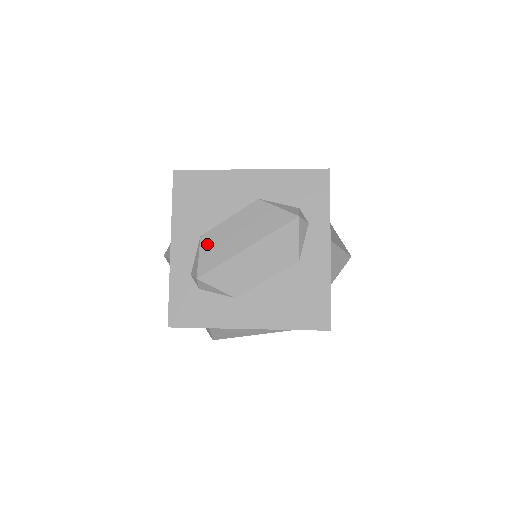
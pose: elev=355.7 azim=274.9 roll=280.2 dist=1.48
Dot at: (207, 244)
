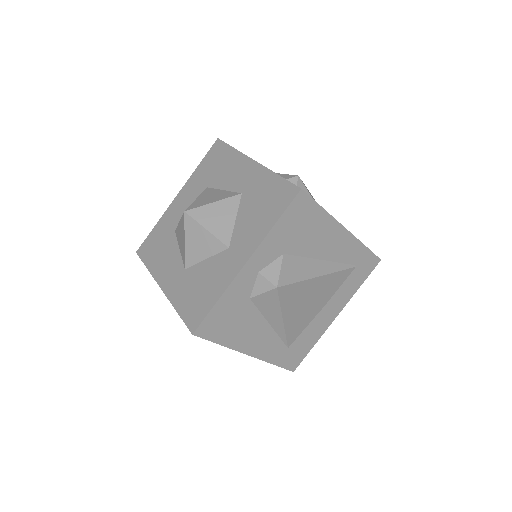
Dot at: occluded
